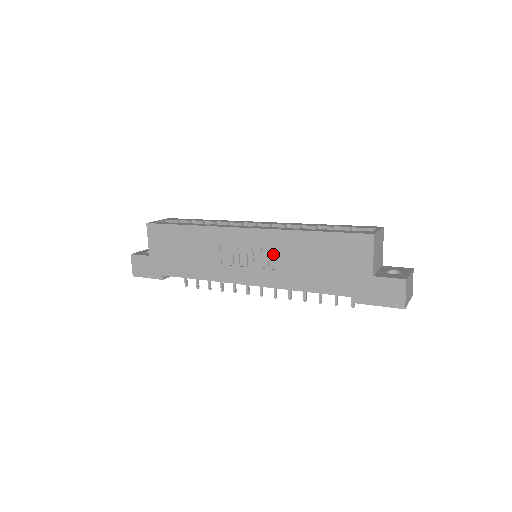
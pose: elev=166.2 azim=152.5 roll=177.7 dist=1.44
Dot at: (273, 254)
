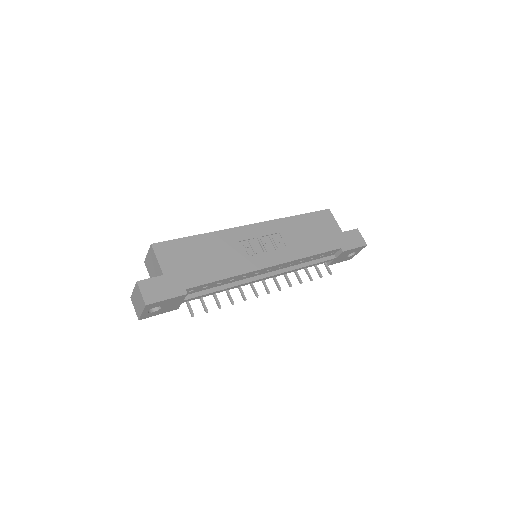
Dot at: (279, 237)
